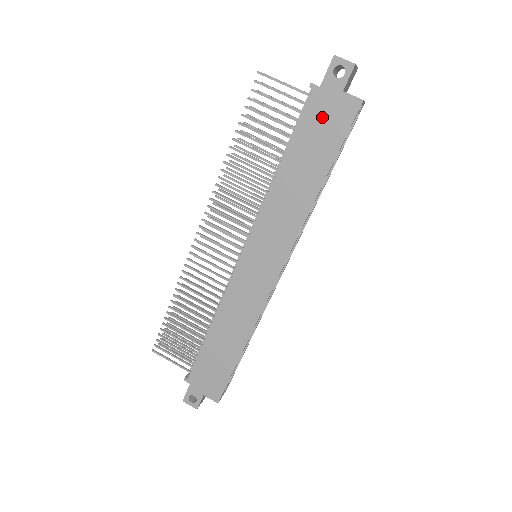
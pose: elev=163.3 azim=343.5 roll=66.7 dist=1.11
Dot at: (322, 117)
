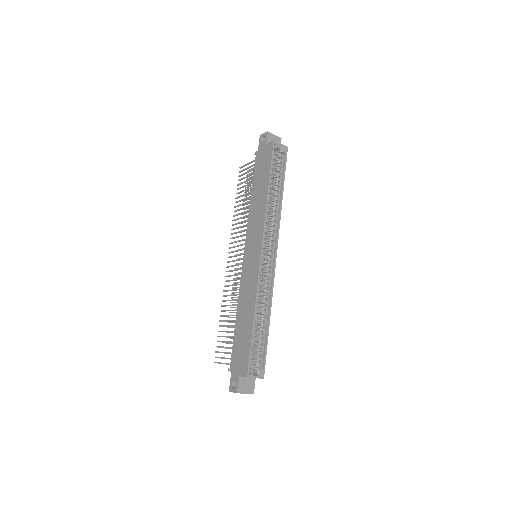
Dot at: (261, 161)
